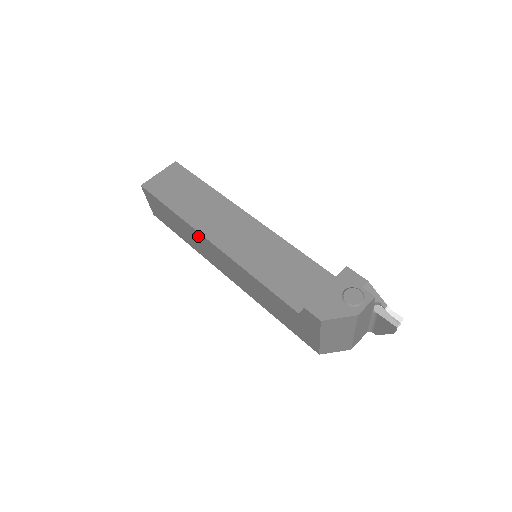
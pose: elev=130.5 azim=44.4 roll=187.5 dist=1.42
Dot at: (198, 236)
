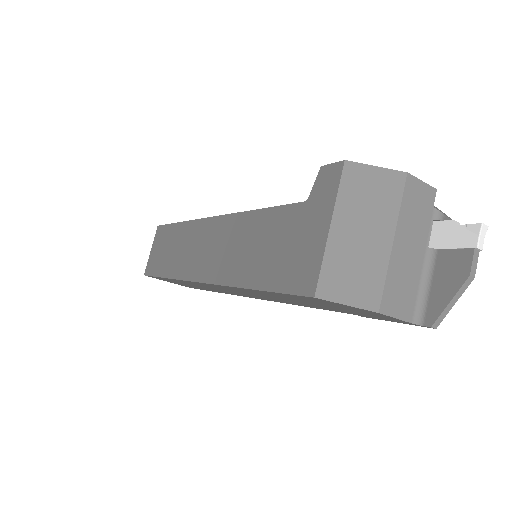
Dot at: (195, 230)
